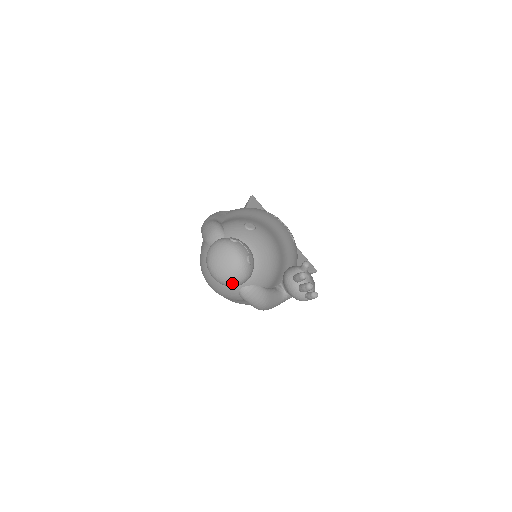
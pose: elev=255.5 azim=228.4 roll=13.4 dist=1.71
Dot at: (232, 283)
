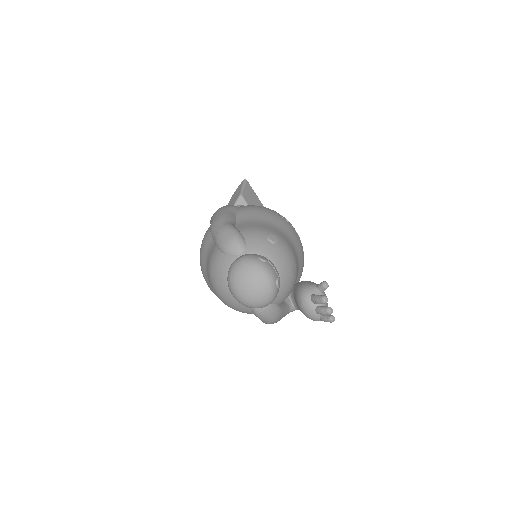
Dot at: (256, 306)
